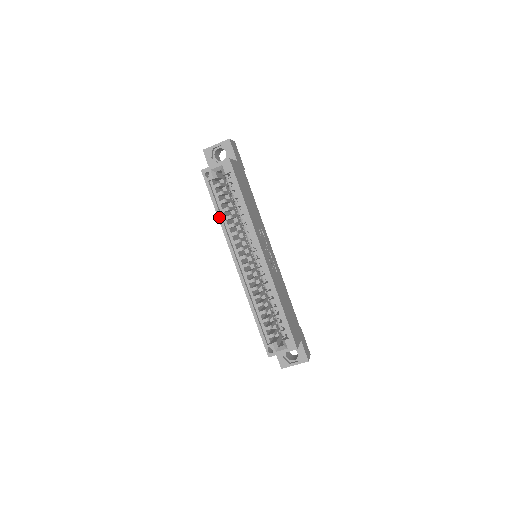
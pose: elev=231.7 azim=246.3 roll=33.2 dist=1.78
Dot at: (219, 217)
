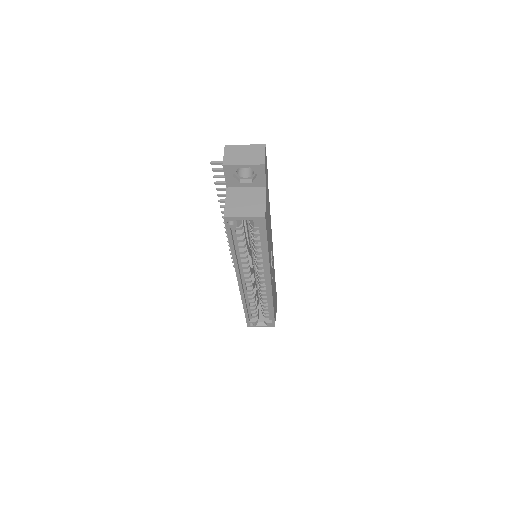
Dot at: (233, 254)
